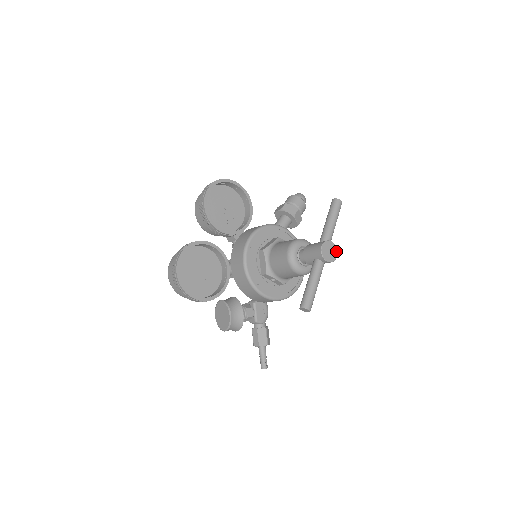
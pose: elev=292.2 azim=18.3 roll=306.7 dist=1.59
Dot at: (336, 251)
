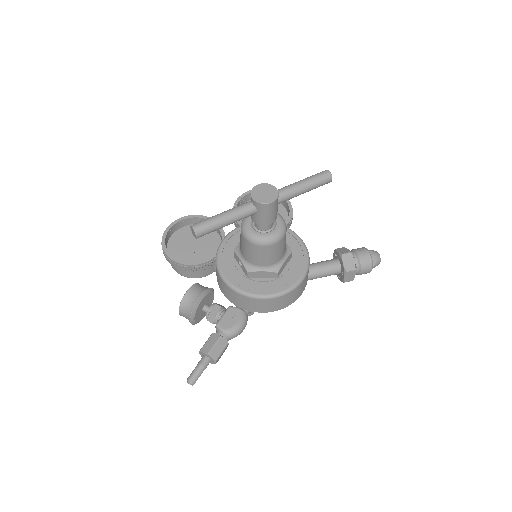
Dot at: (275, 198)
